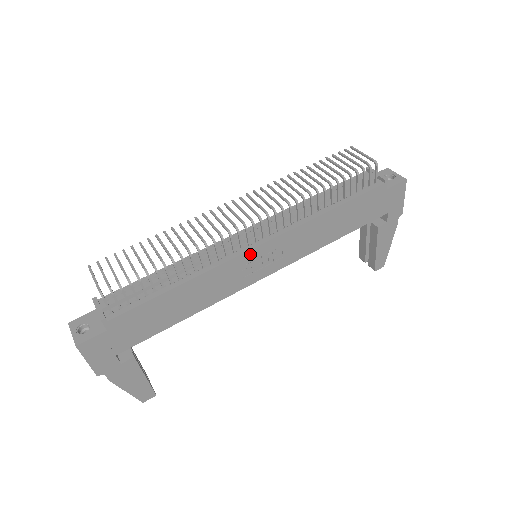
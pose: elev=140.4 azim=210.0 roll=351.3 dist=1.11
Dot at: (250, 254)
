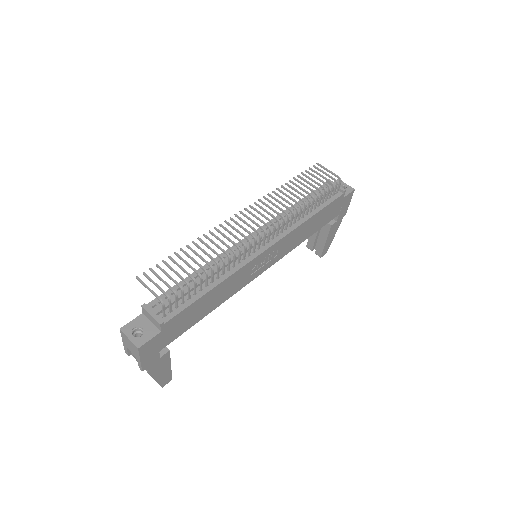
Dot at: (260, 256)
